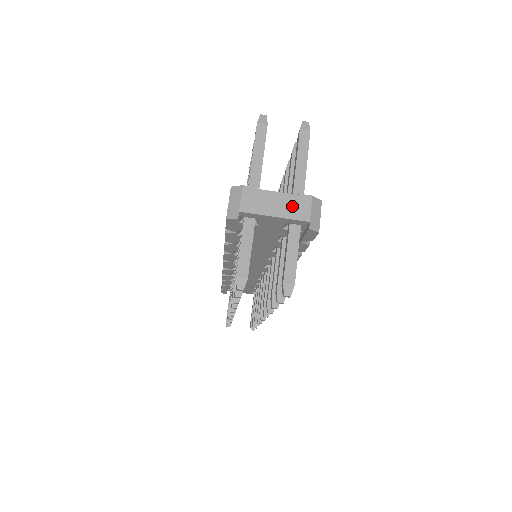
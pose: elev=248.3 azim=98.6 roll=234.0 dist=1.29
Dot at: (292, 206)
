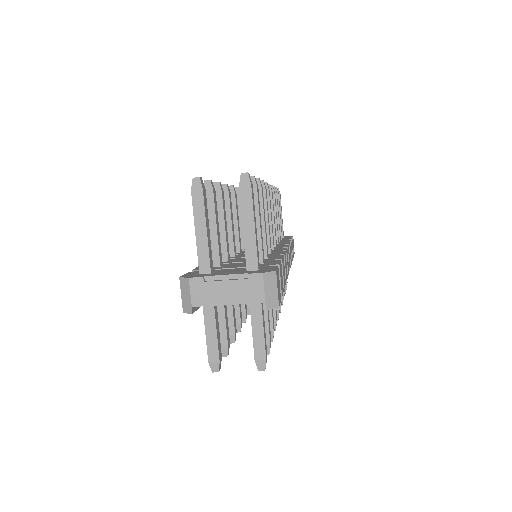
Dot at: (243, 289)
